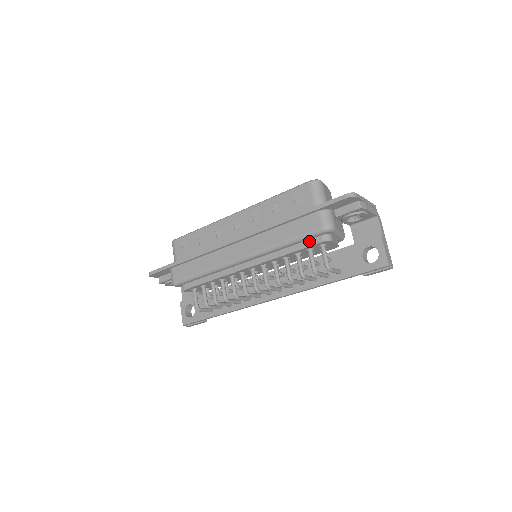
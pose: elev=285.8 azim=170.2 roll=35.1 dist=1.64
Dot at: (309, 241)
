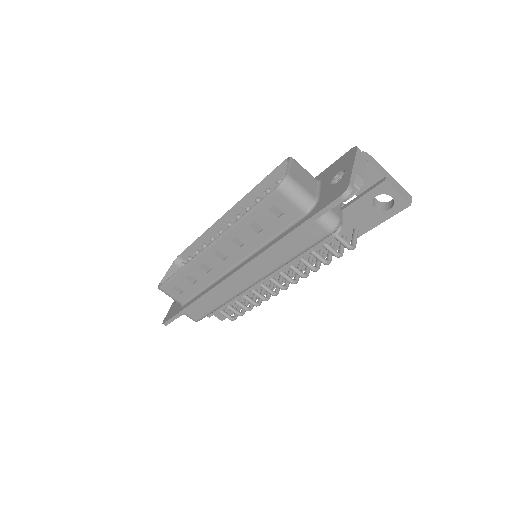
Dot at: occluded
